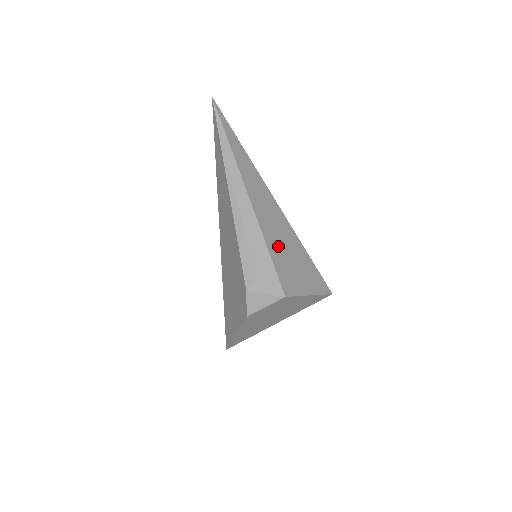
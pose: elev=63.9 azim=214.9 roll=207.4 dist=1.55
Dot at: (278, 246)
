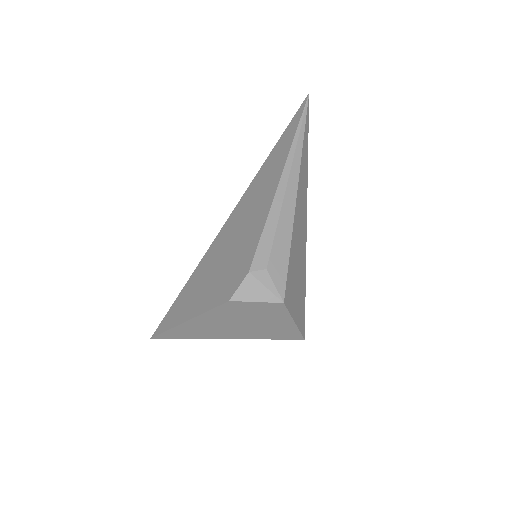
Dot at: (295, 254)
